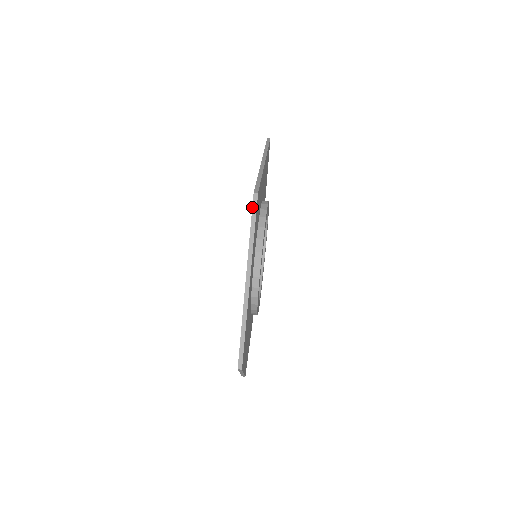
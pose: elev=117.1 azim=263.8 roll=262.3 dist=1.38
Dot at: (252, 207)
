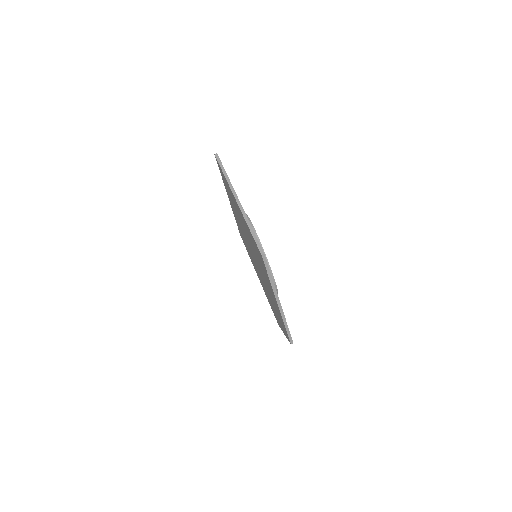
Dot at: (264, 263)
